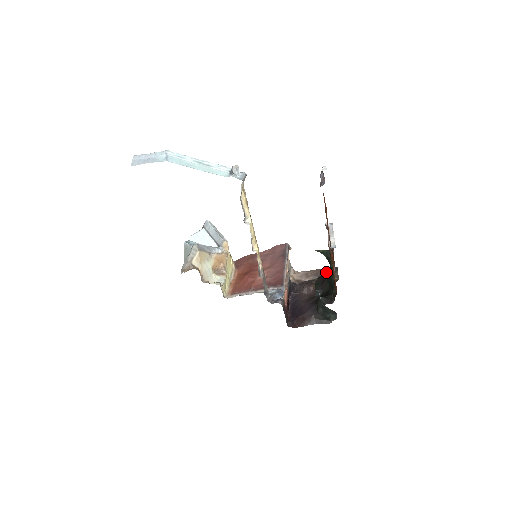
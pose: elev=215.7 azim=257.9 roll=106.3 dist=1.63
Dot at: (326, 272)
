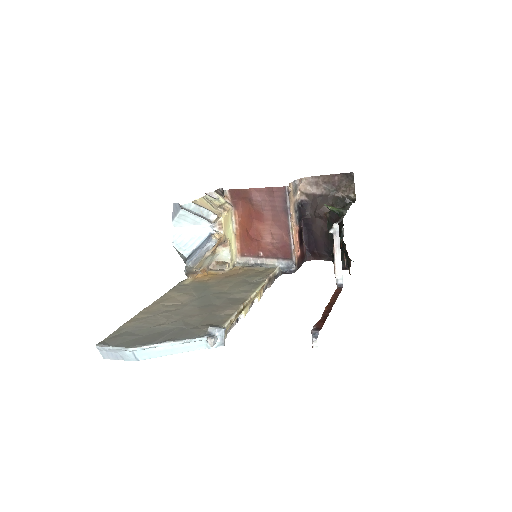
Dot at: (340, 182)
